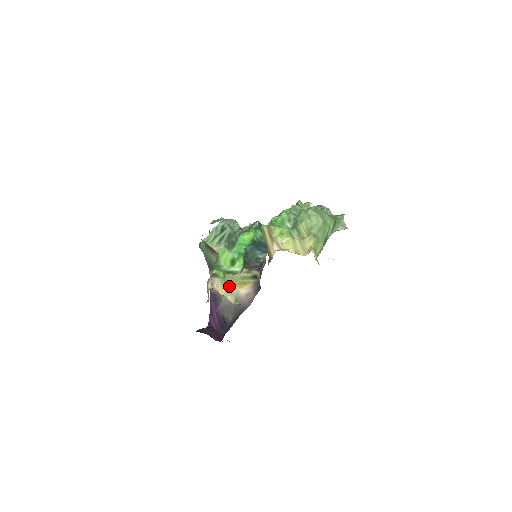
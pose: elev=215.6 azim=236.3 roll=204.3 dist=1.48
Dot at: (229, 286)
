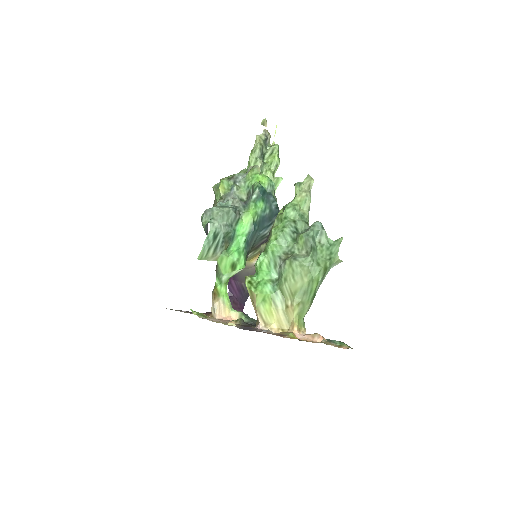
Dot at: occluded
